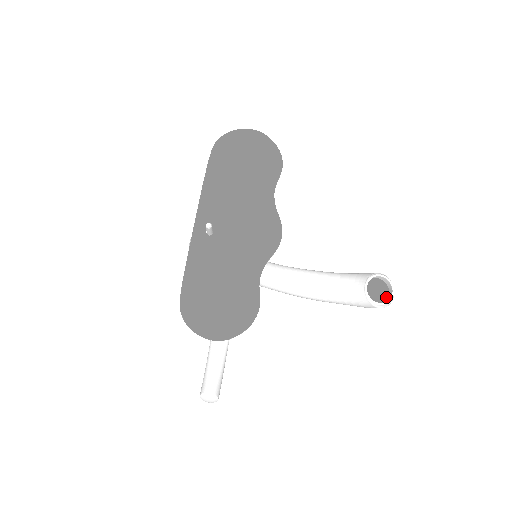
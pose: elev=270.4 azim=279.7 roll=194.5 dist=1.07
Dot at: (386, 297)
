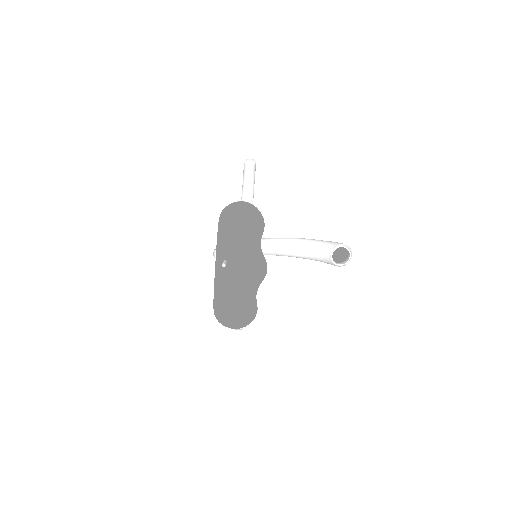
Dot at: (347, 256)
